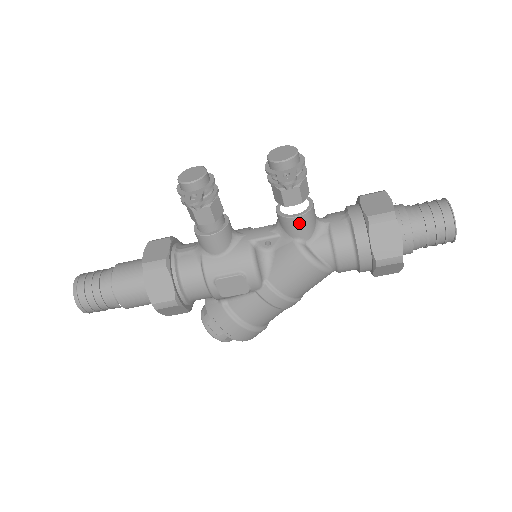
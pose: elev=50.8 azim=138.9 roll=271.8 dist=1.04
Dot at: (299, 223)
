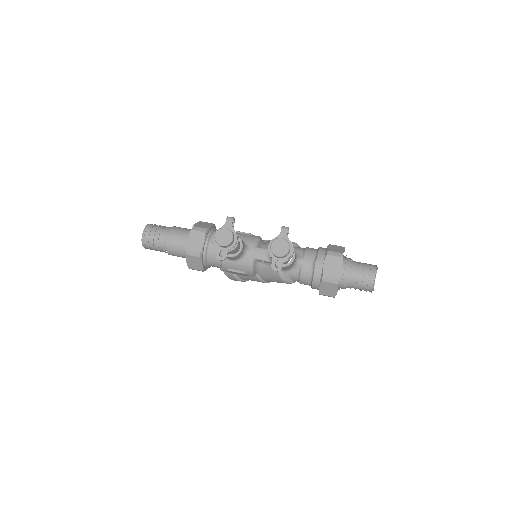
Dot at: (282, 268)
